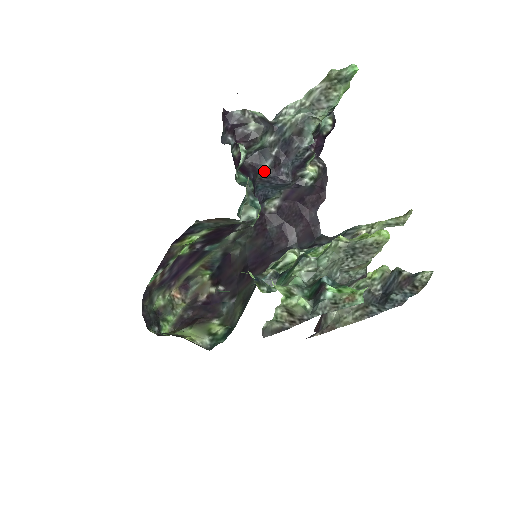
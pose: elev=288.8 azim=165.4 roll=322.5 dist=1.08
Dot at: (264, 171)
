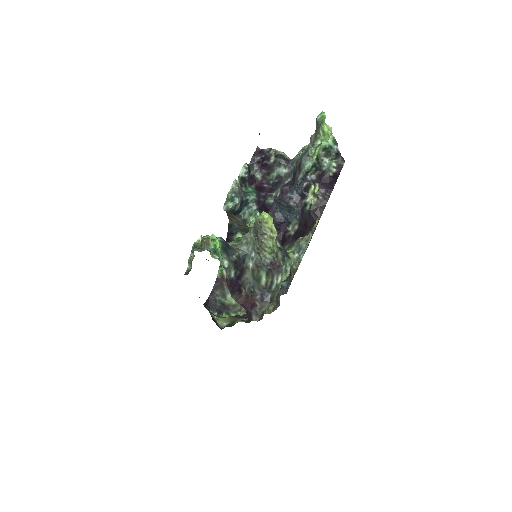
Dot at: (277, 194)
